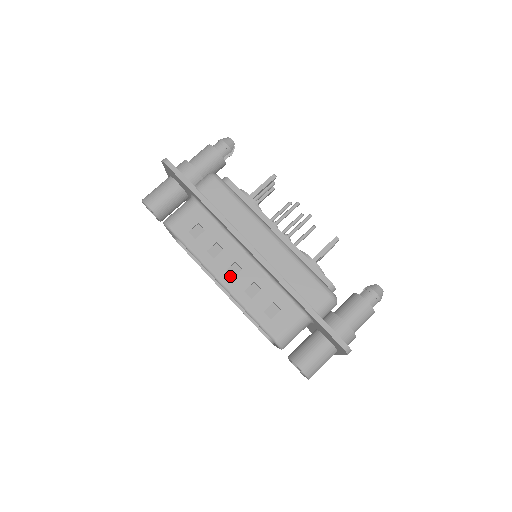
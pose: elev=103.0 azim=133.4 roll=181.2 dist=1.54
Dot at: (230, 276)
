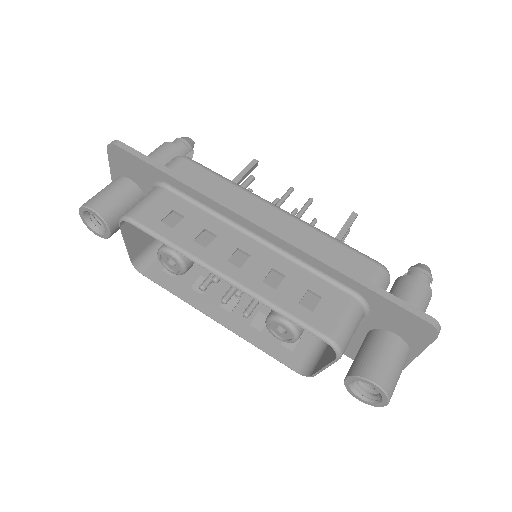
Dot at: (236, 266)
